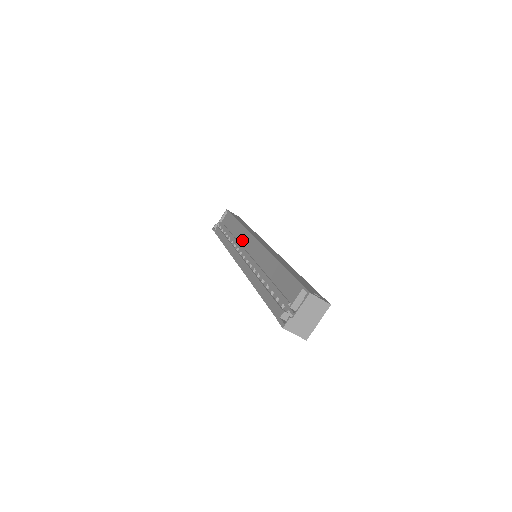
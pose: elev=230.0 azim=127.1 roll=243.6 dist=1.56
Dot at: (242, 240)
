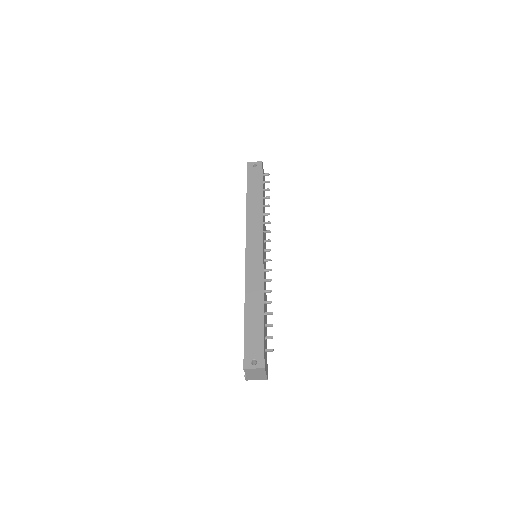
Dot at: occluded
